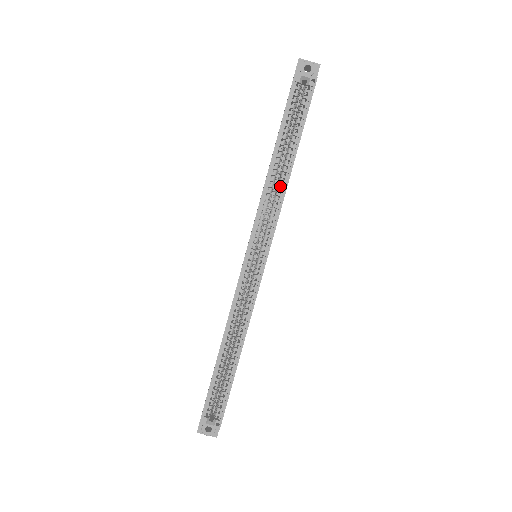
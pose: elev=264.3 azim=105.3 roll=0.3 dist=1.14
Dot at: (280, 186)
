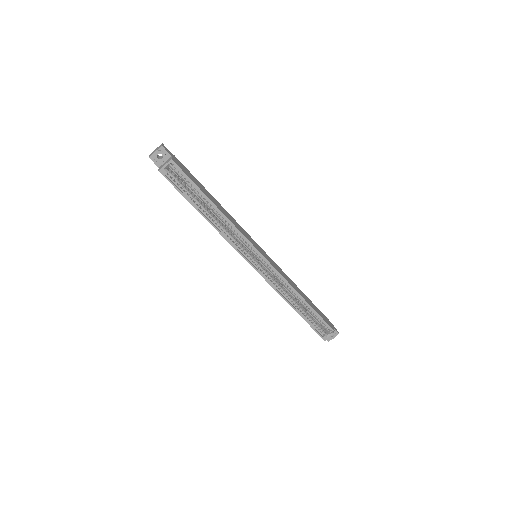
Dot at: (225, 222)
